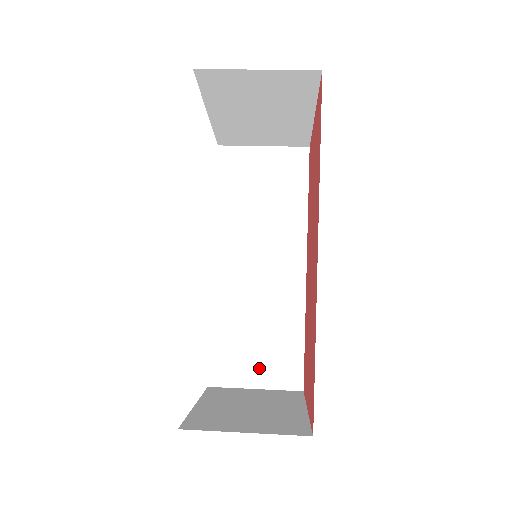
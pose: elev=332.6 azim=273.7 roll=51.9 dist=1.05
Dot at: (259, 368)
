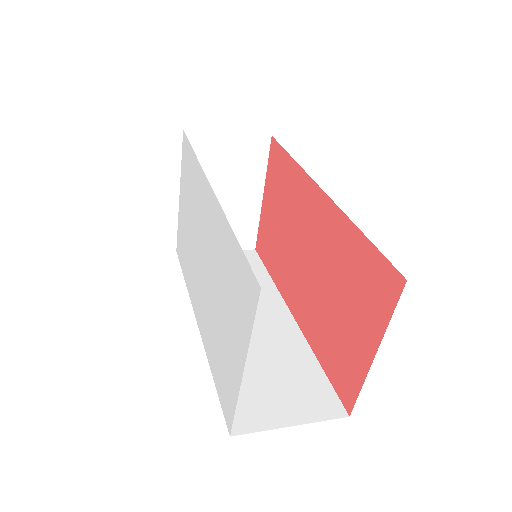
Dot at: (287, 403)
